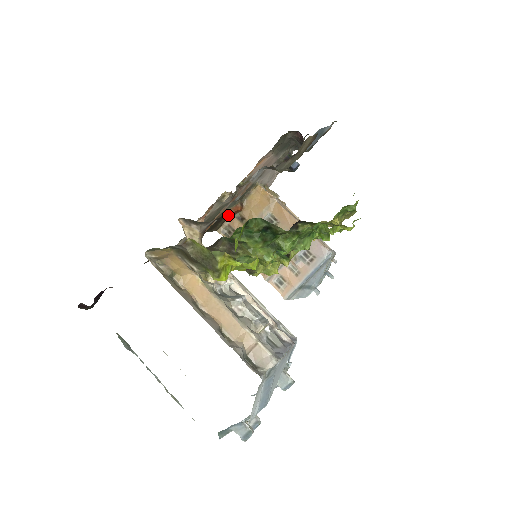
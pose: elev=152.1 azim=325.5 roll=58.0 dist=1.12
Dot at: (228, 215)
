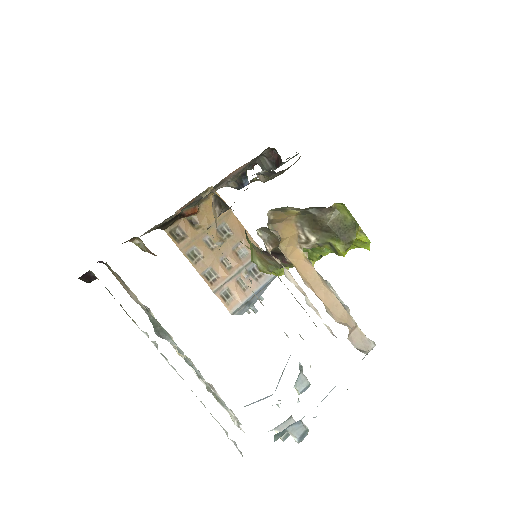
Dot at: (182, 215)
